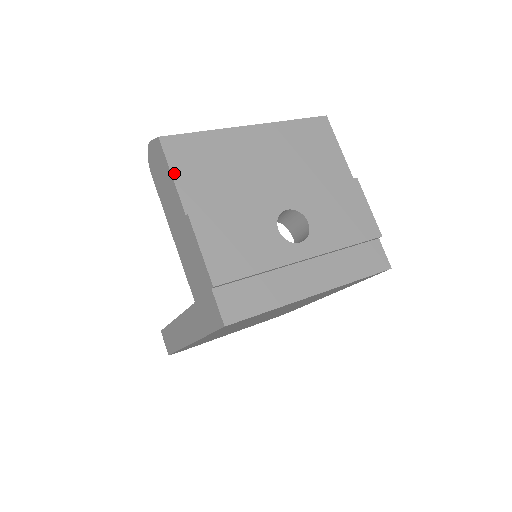
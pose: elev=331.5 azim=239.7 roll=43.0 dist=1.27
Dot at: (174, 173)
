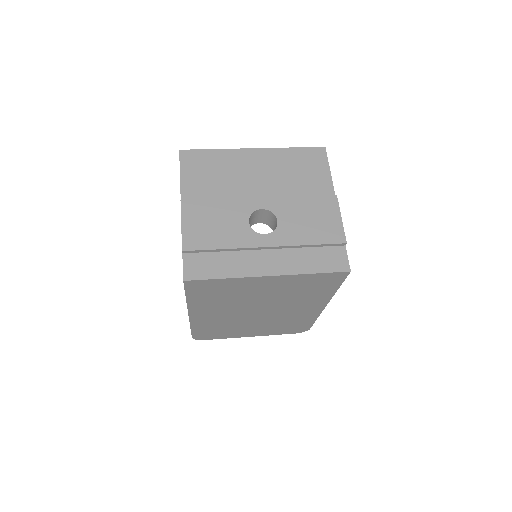
Dot at: (182, 174)
